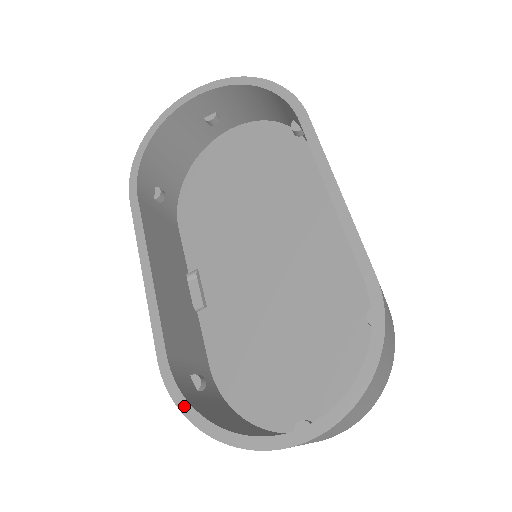
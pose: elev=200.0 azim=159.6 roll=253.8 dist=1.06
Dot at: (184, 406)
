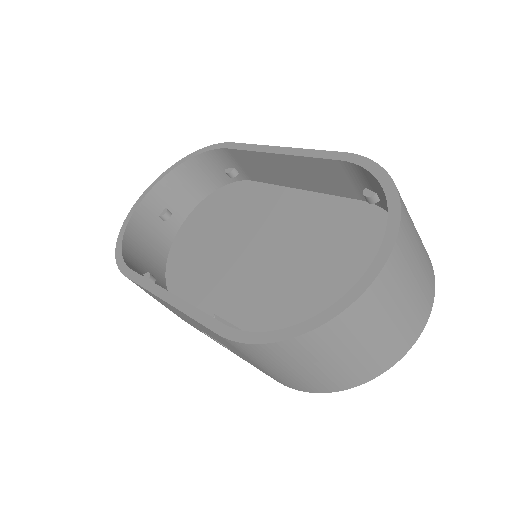
Dot at: (266, 337)
